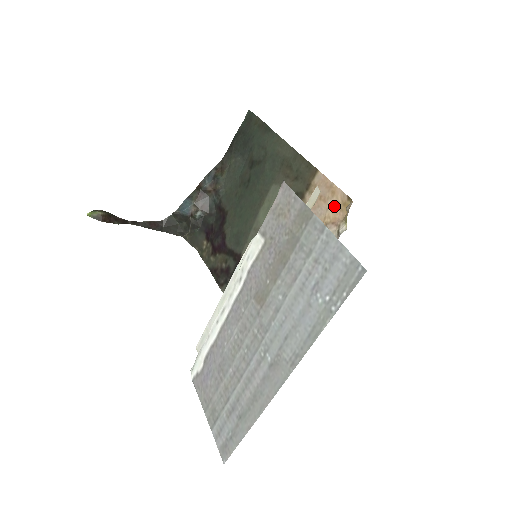
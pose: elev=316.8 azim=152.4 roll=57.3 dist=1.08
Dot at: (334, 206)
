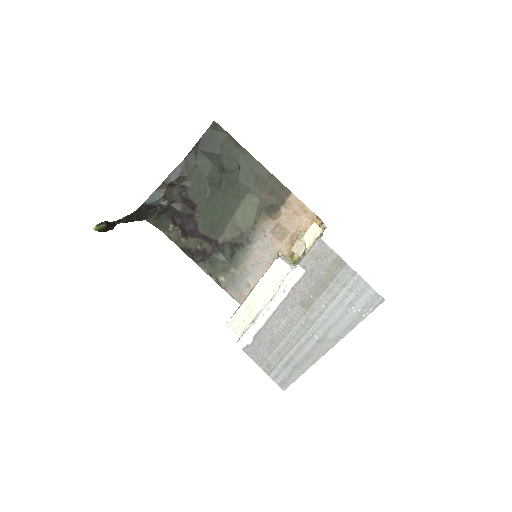
Dot at: (306, 220)
